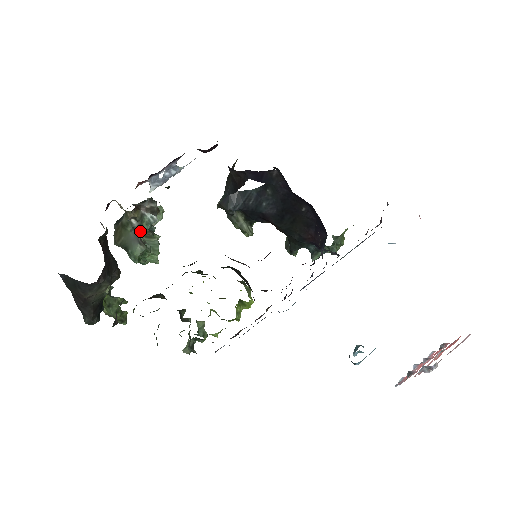
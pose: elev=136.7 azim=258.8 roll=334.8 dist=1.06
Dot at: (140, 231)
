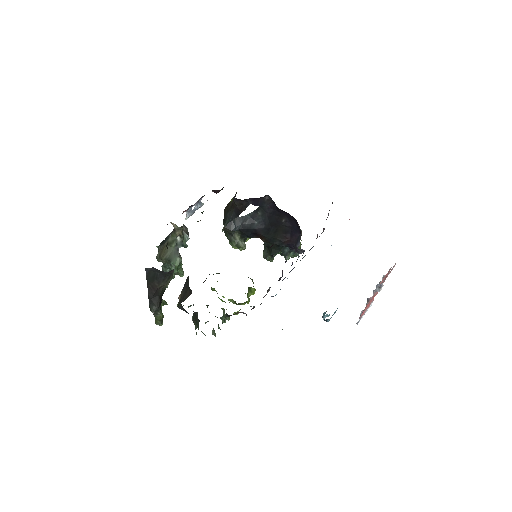
Dot at: (180, 247)
